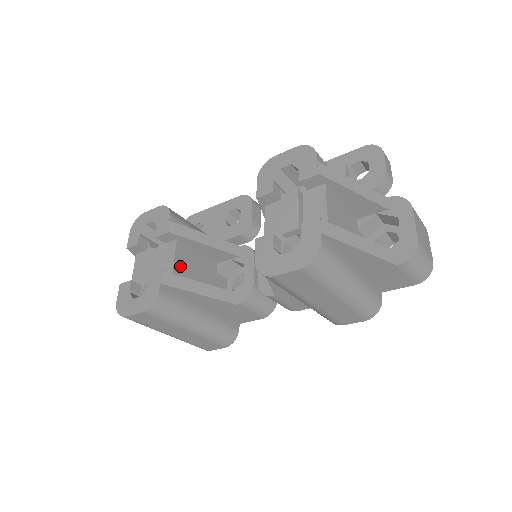
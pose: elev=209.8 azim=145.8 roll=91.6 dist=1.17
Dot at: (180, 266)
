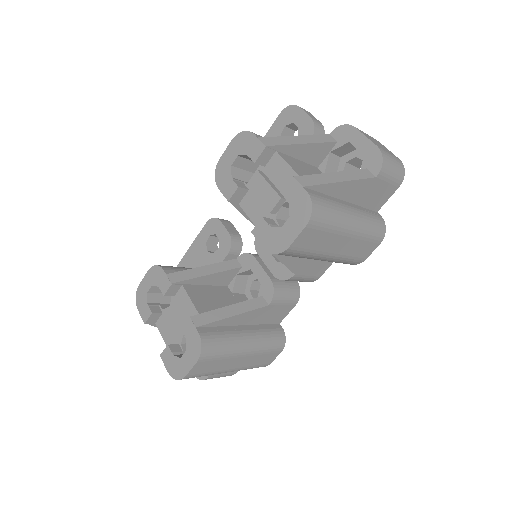
Dot at: (201, 305)
